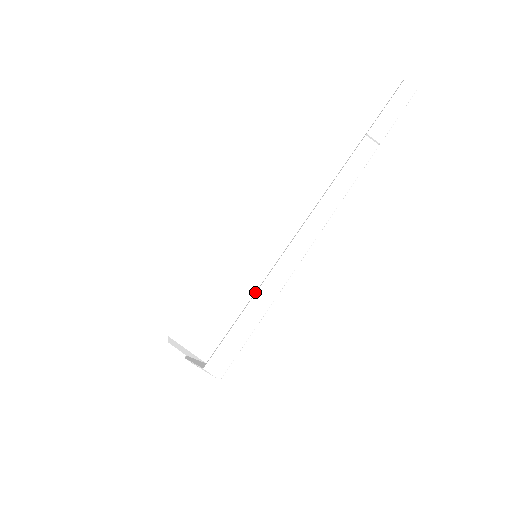
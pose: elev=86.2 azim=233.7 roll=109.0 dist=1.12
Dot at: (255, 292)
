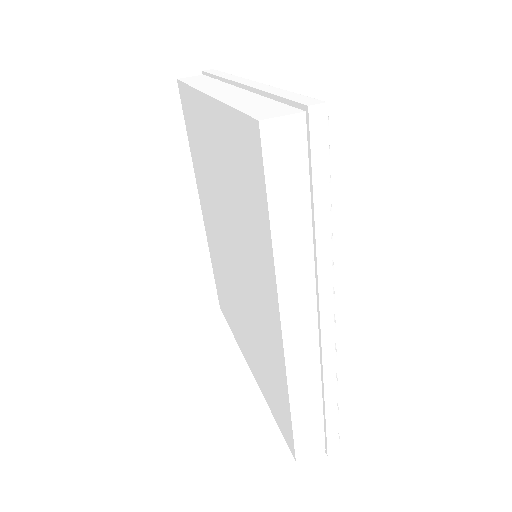
Dot at: (271, 99)
